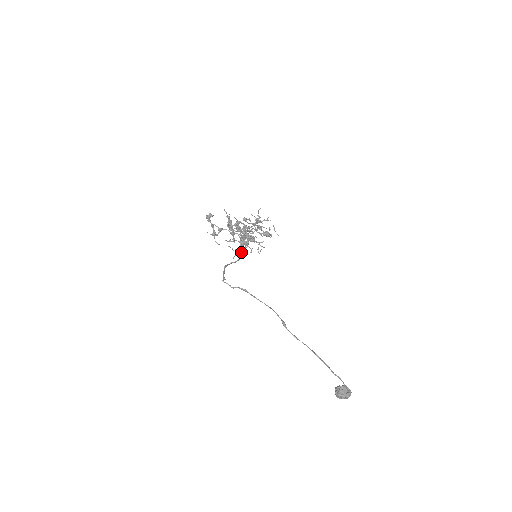
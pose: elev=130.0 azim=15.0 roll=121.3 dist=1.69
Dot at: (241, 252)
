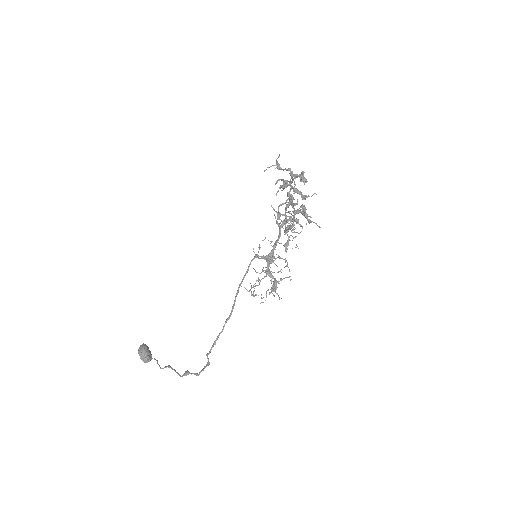
Dot at: occluded
